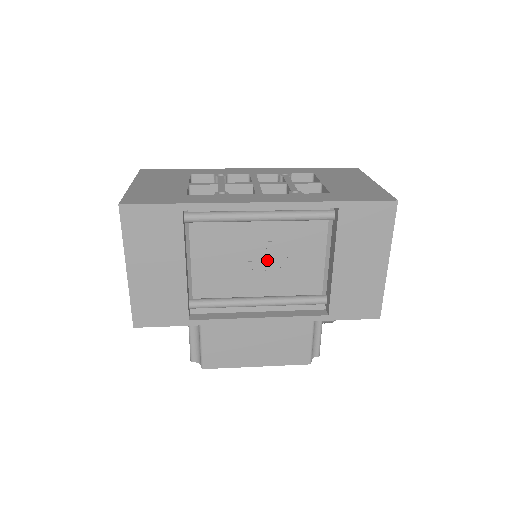
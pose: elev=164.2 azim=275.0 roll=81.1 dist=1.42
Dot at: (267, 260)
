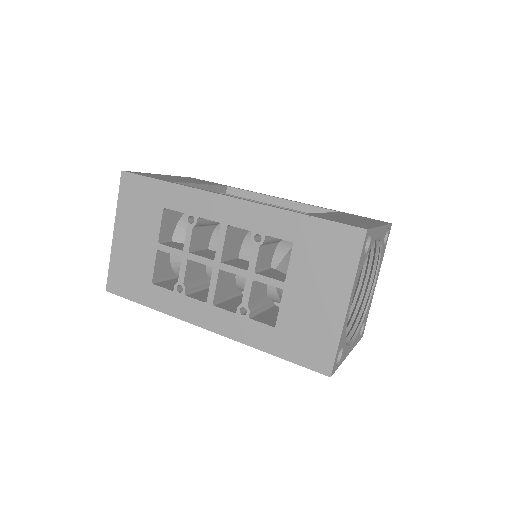
Dot at: occluded
